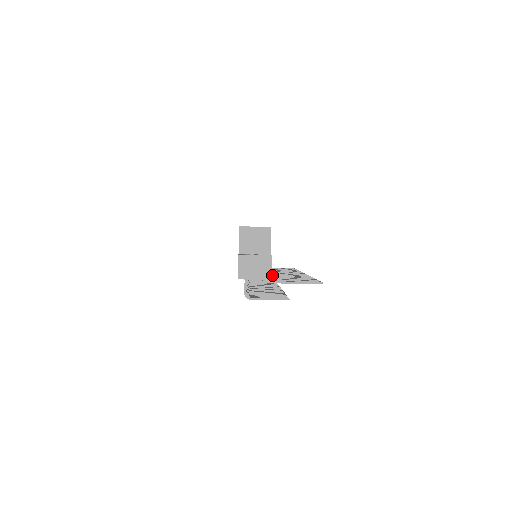
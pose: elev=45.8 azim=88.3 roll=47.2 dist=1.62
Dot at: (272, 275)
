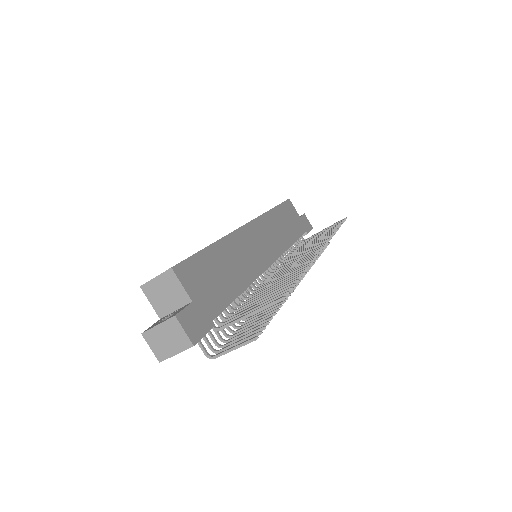
Dot at: occluded
